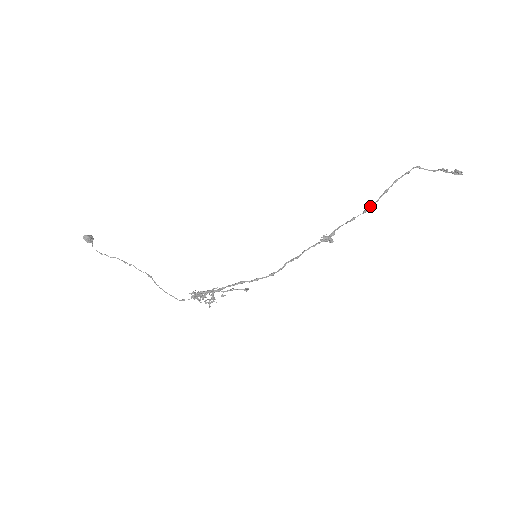
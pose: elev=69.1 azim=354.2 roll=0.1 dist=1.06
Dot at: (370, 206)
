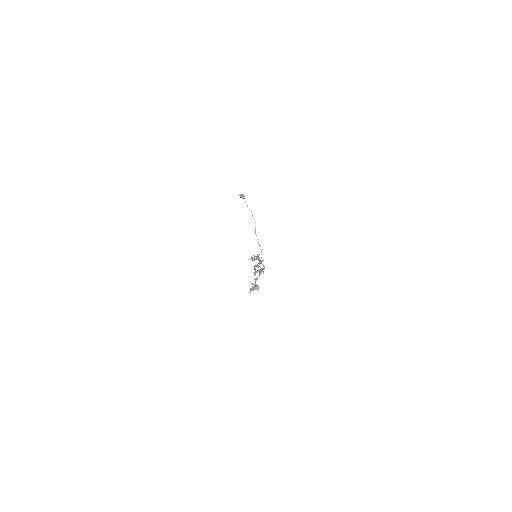
Dot at: (256, 271)
